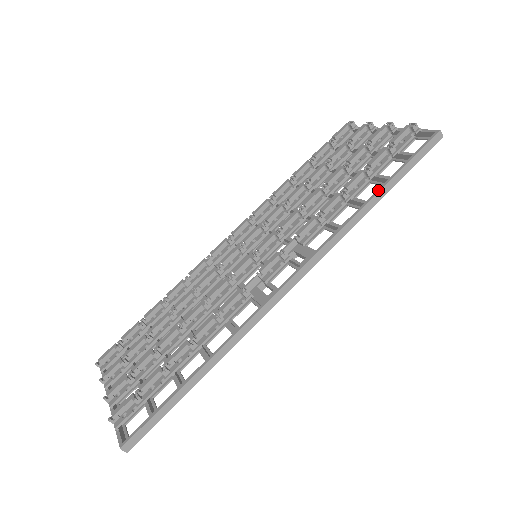
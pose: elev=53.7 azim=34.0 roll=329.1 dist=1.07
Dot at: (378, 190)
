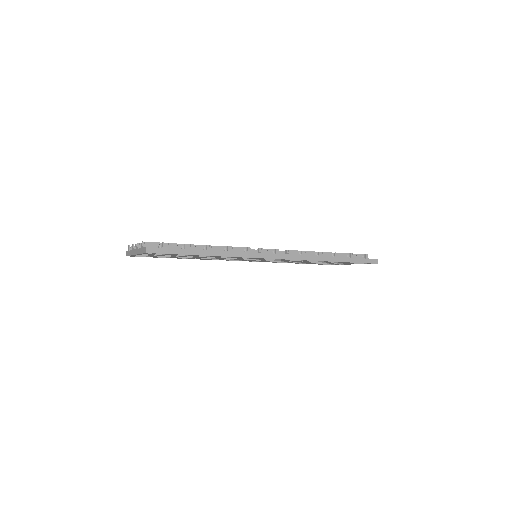
Dot at: (338, 257)
